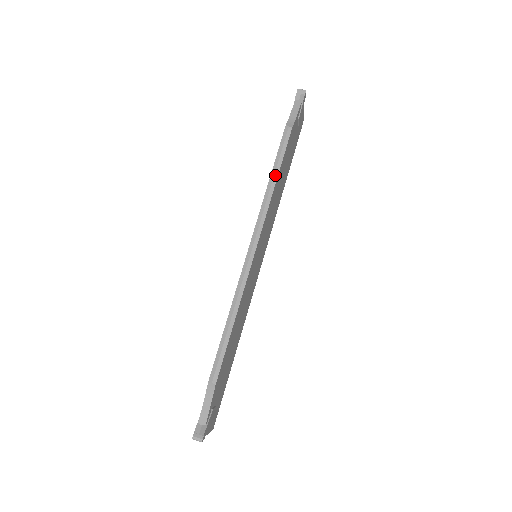
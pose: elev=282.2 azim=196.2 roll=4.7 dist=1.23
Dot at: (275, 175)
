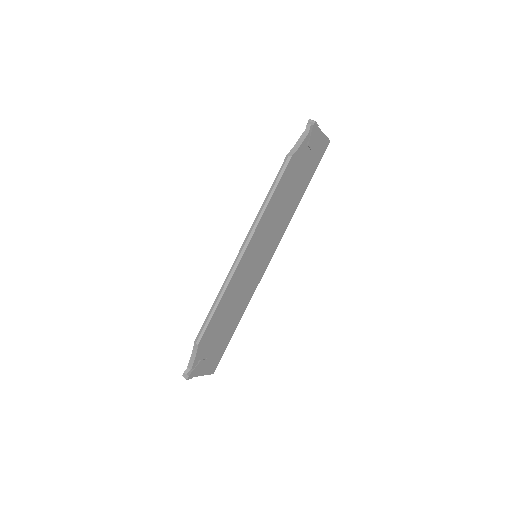
Dot at: (269, 197)
